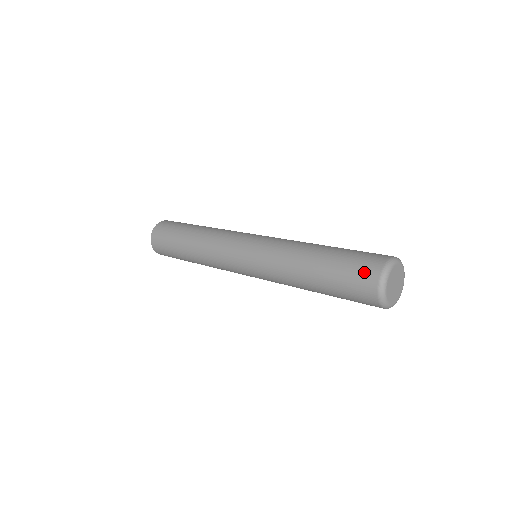
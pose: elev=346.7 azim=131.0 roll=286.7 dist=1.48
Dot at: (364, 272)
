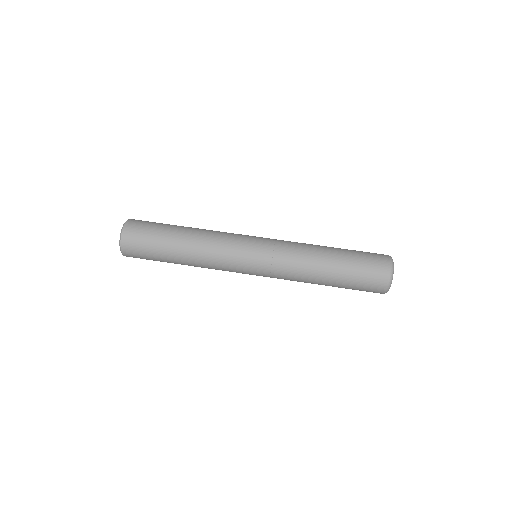
Dot at: (374, 287)
